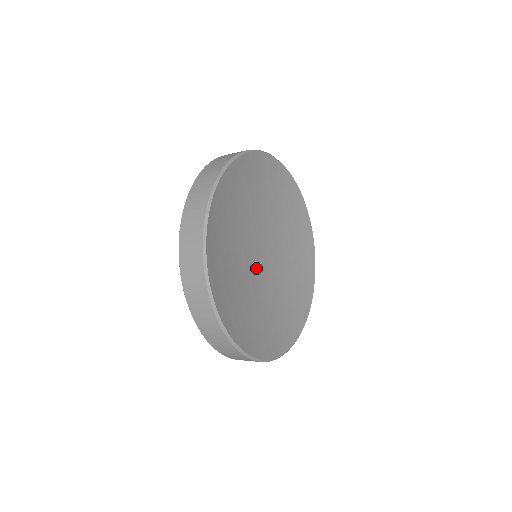
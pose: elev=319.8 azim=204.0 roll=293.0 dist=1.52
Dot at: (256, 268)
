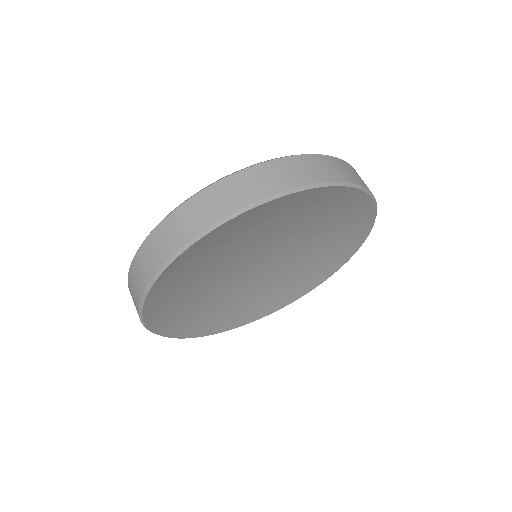
Dot at: (242, 272)
